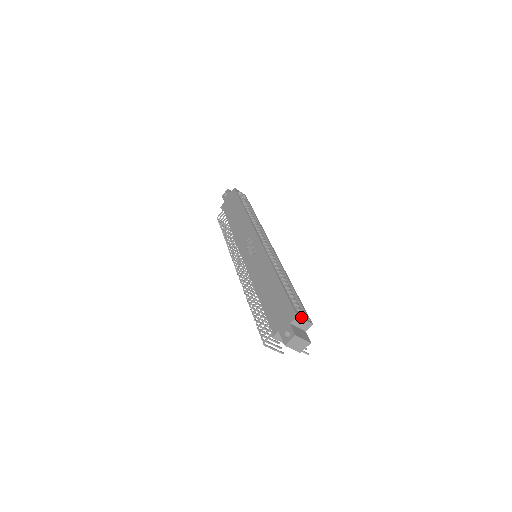
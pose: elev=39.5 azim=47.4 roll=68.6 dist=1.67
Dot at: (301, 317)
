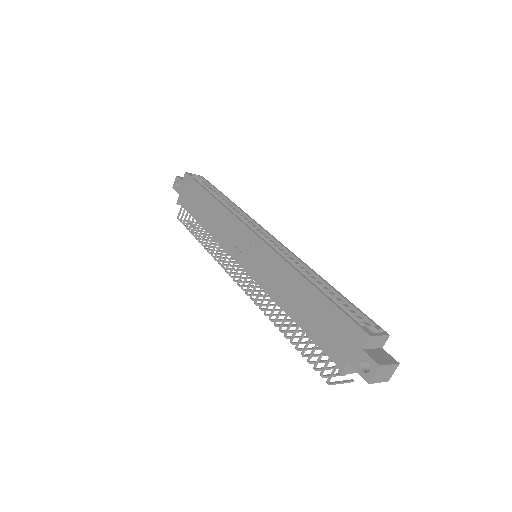
Dot at: (374, 334)
